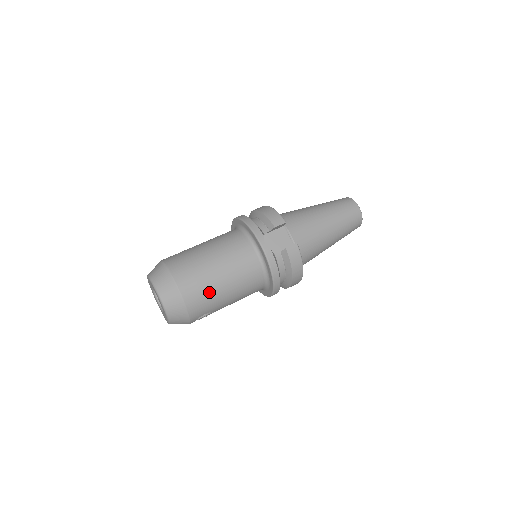
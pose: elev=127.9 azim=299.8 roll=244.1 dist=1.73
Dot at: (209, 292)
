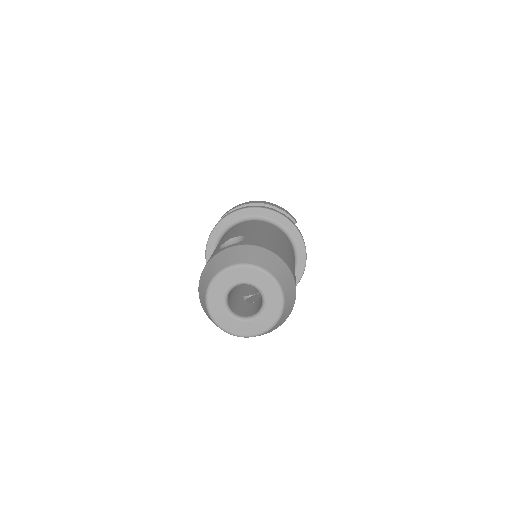
Dot at: occluded
